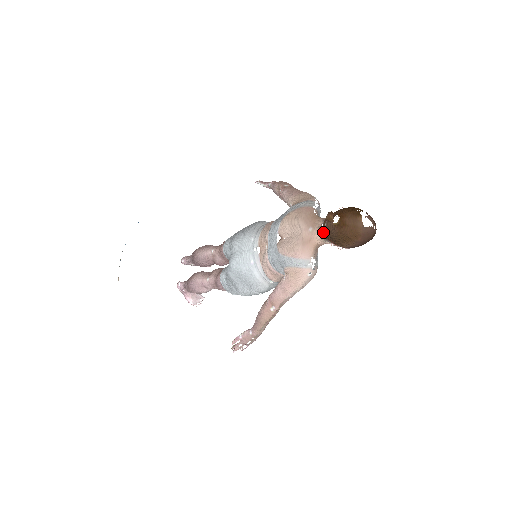
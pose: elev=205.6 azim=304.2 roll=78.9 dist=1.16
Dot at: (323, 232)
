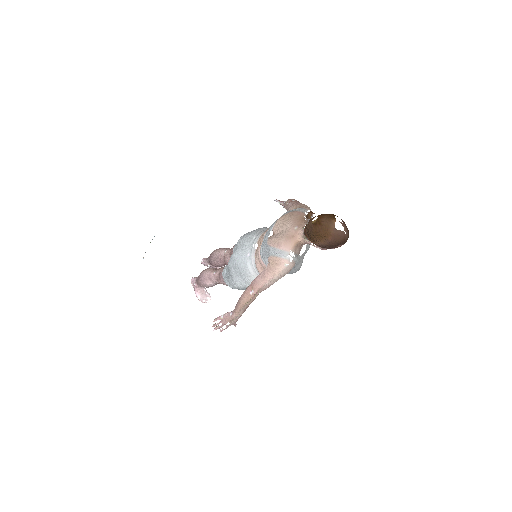
Dot at: (304, 230)
